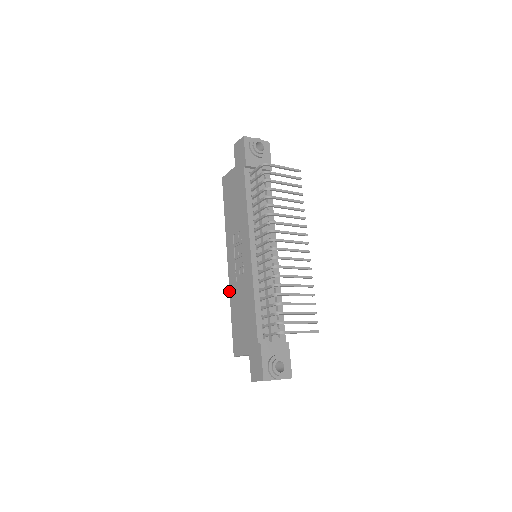
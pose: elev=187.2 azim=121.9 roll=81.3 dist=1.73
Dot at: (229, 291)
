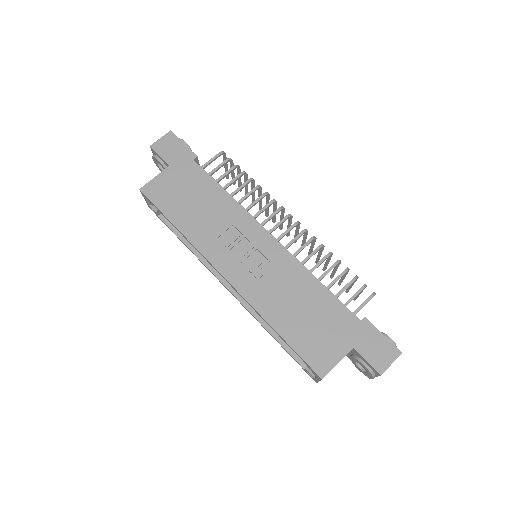
Dot at: (253, 307)
